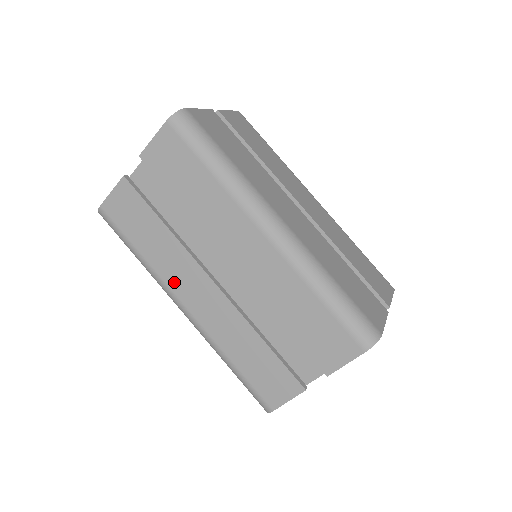
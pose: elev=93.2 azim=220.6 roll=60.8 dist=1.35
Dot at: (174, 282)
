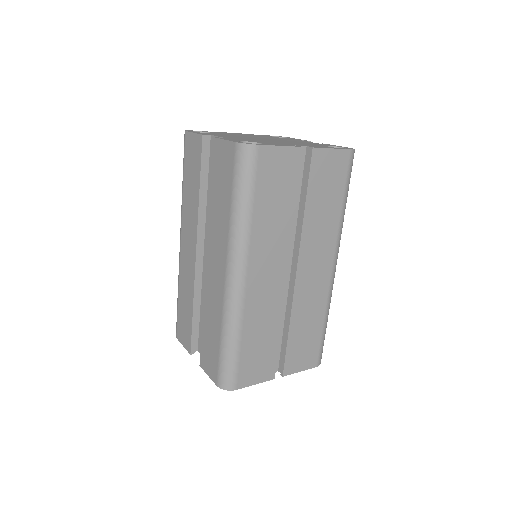
Dot at: (185, 224)
